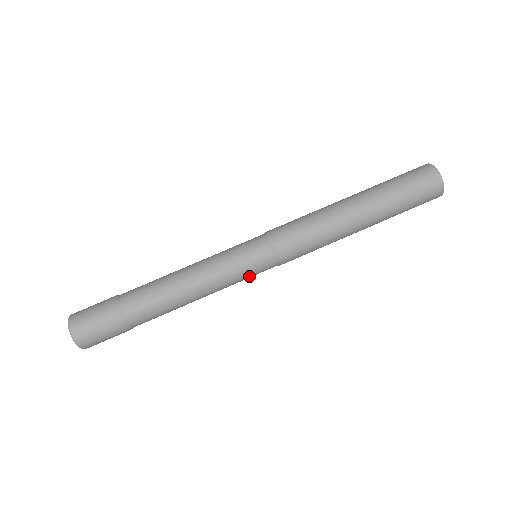
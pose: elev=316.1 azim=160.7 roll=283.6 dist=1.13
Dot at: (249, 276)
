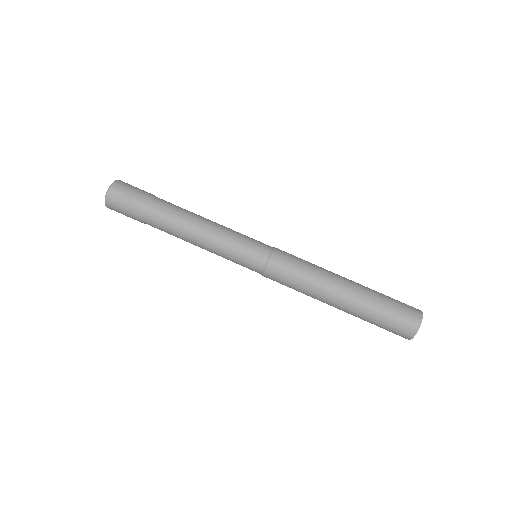
Dot at: (242, 254)
